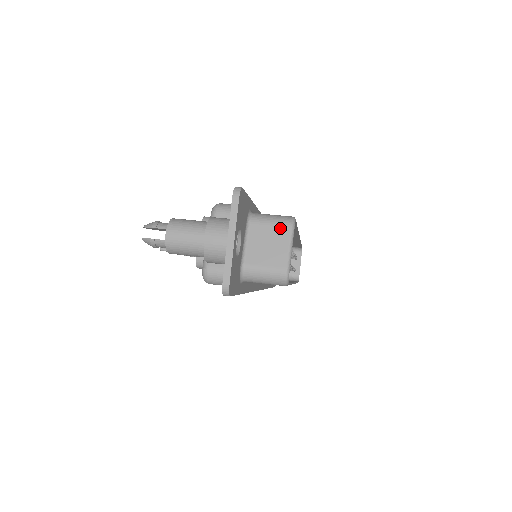
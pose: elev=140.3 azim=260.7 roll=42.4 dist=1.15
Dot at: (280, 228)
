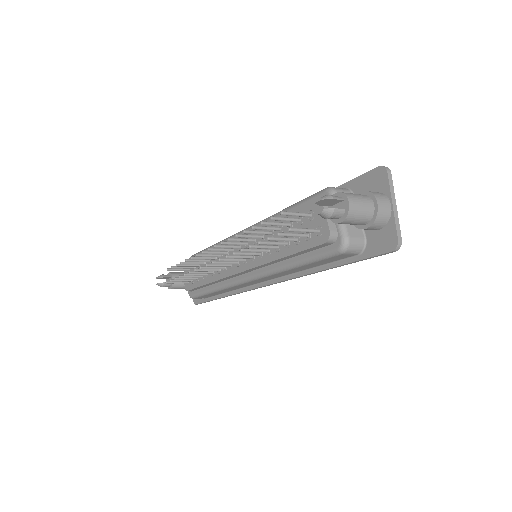
Dot at: occluded
